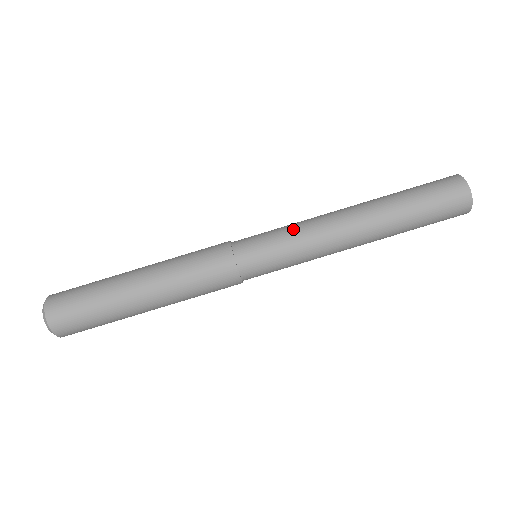
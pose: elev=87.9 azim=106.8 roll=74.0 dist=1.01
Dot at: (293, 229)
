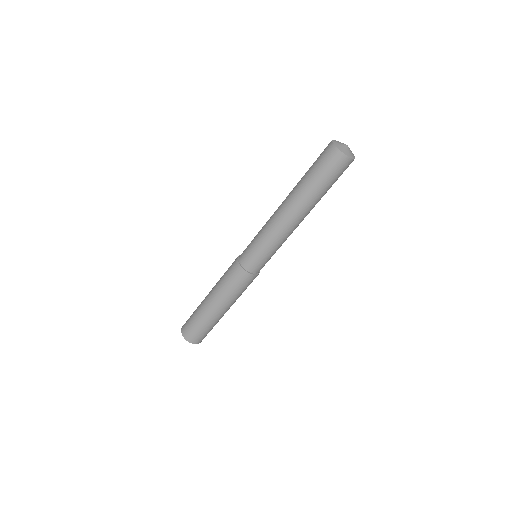
Dot at: (260, 231)
